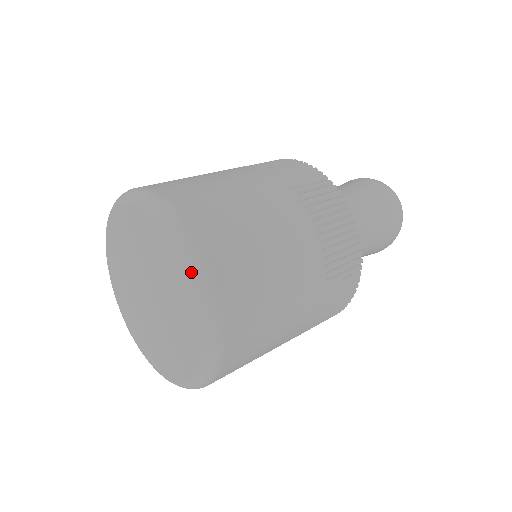
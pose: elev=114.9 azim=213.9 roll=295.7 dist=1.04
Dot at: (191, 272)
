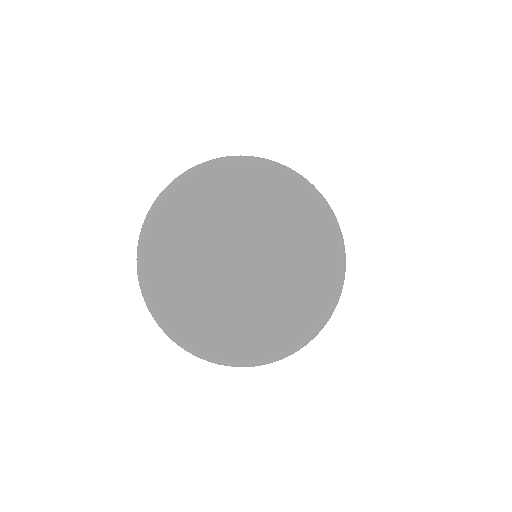
Dot at: (320, 320)
